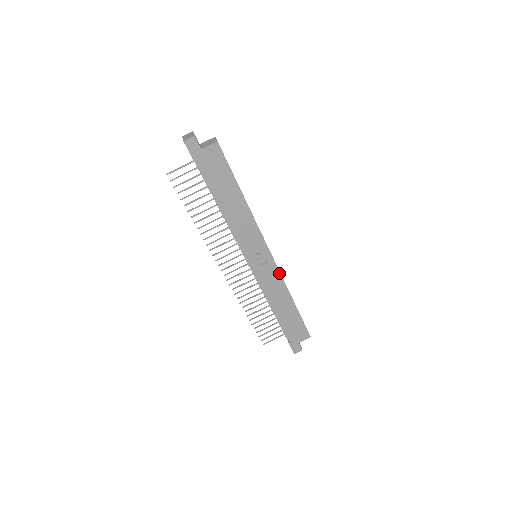
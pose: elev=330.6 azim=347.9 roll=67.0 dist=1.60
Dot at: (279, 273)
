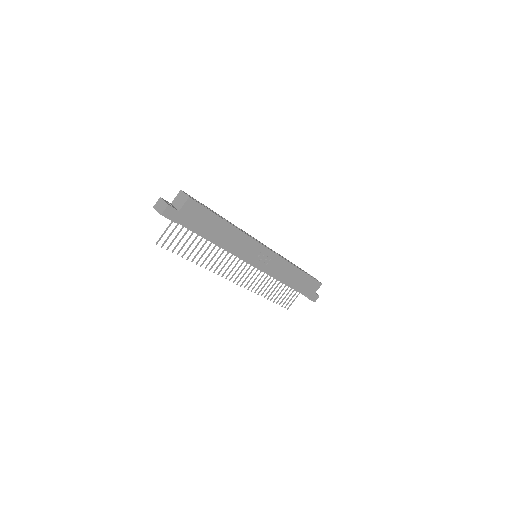
Dot at: (280, 258)
